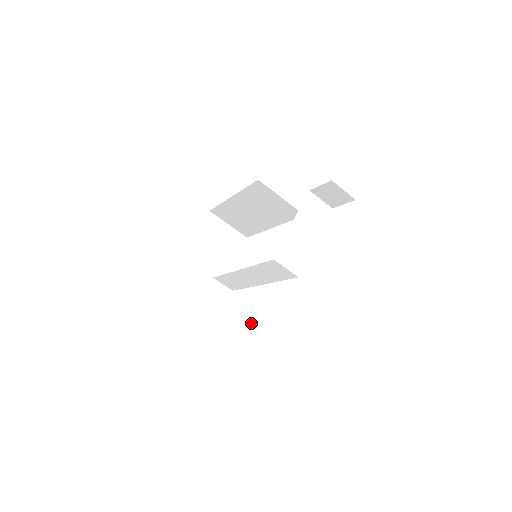
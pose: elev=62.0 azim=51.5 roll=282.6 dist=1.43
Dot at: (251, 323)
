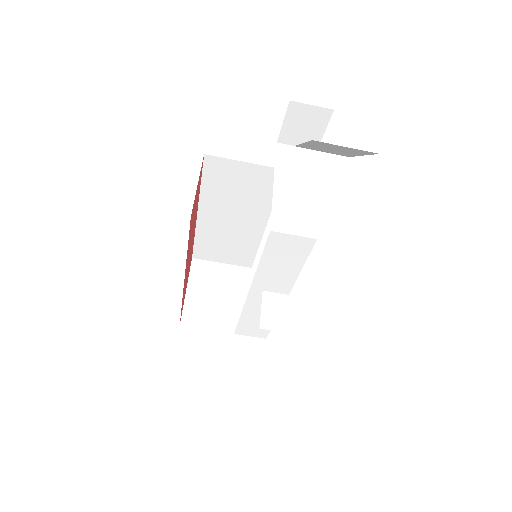
Dot at: (283, 327)
